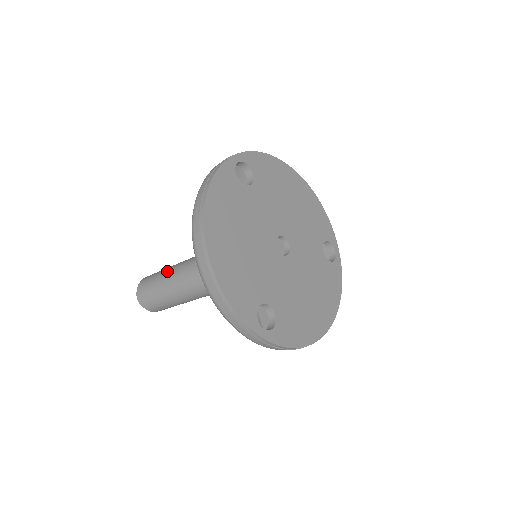
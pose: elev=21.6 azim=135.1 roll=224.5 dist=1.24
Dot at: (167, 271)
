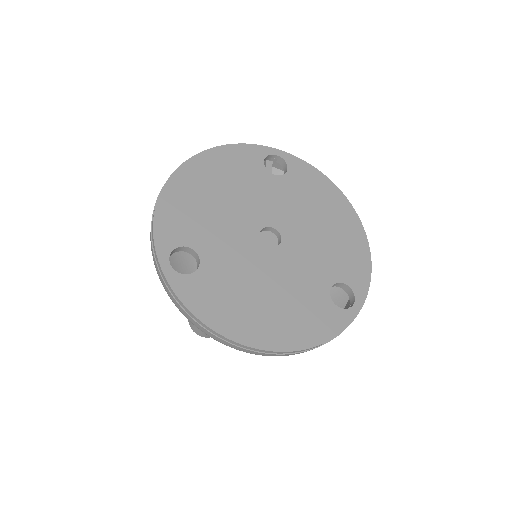
Dot at: occluded
